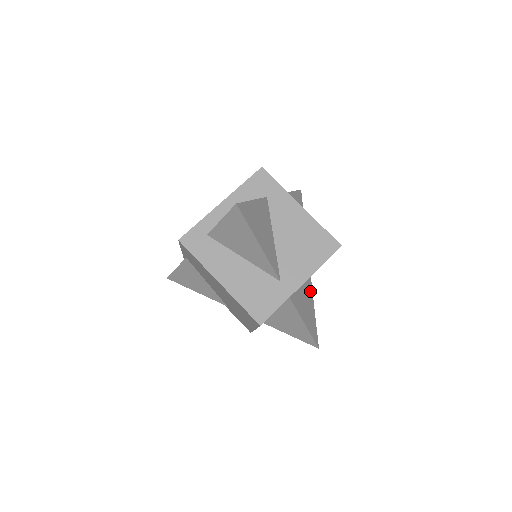
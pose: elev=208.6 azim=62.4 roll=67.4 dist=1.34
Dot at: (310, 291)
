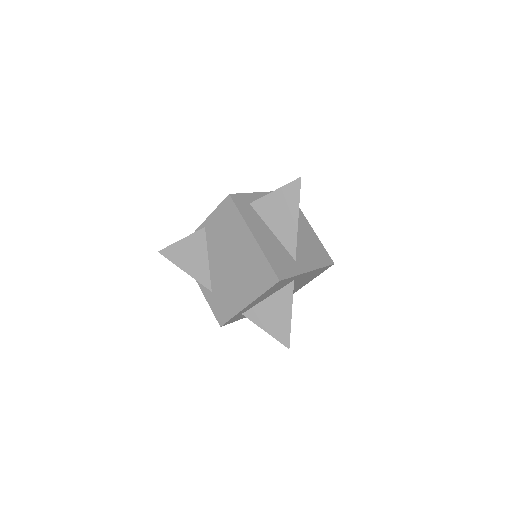
Dot at: occluded
